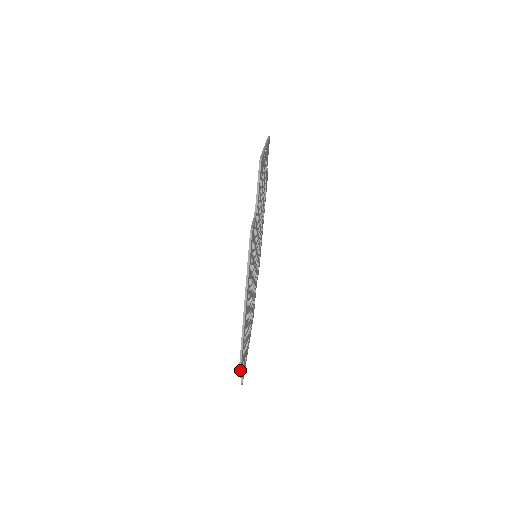
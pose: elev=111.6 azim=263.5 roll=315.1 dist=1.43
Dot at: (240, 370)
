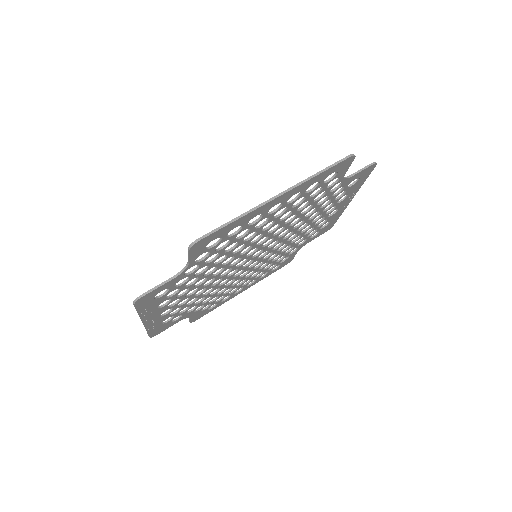
Dot at: (205, 236)
